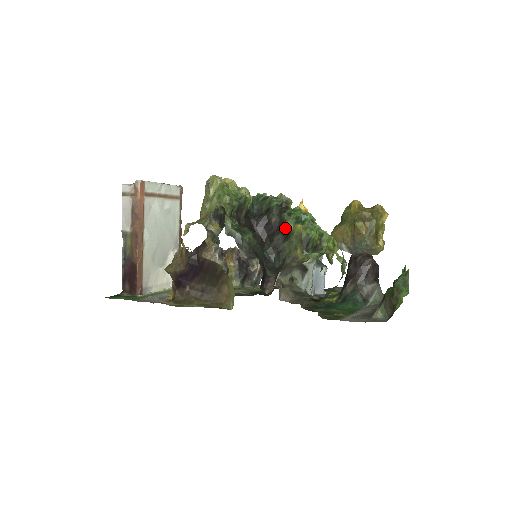
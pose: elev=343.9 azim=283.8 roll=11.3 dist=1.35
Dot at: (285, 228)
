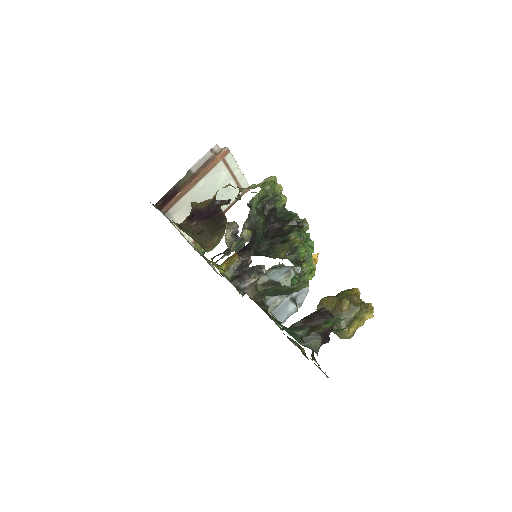
Dot at: (288, 236)
